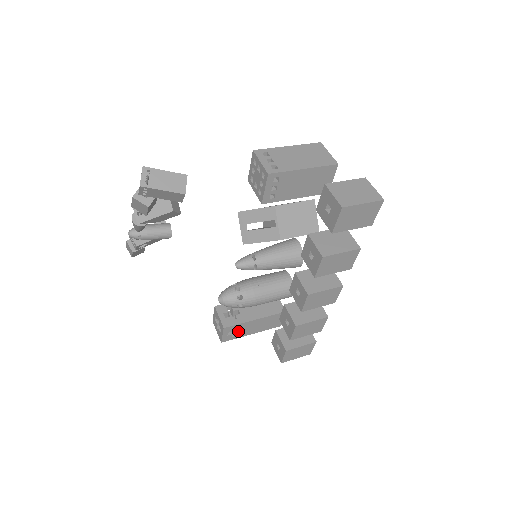
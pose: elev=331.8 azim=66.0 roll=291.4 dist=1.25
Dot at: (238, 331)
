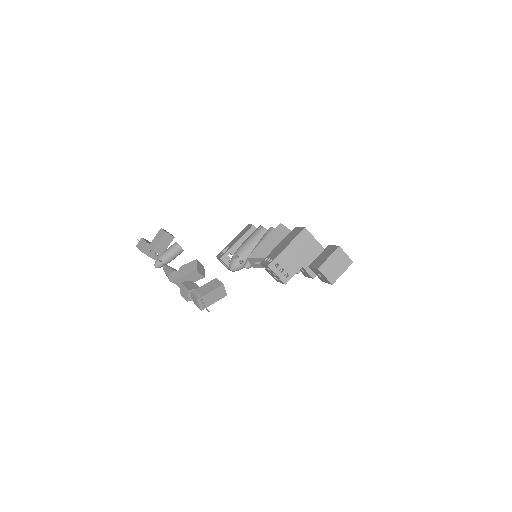
Dot at: occluded
